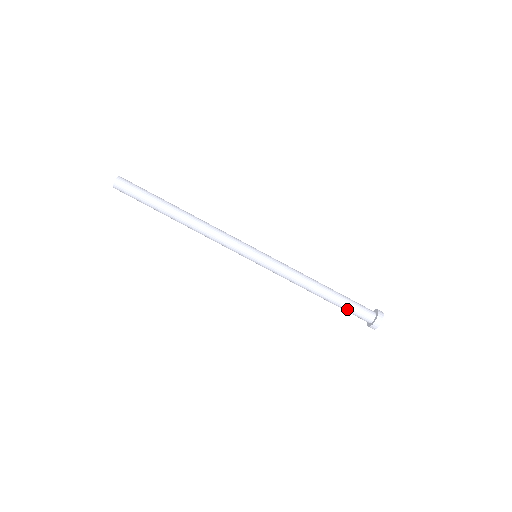
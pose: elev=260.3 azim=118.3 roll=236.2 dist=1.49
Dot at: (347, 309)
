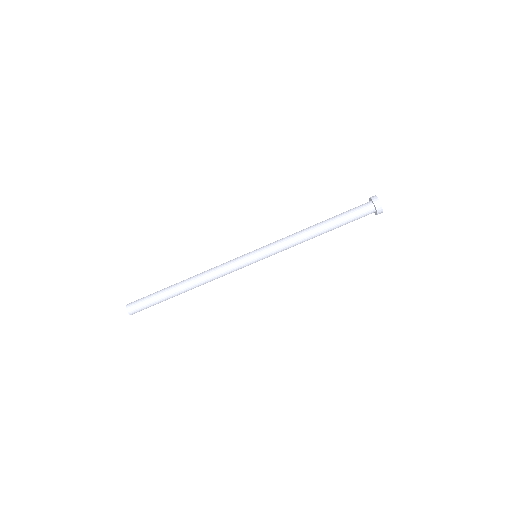
Dot at: (349, 220)
